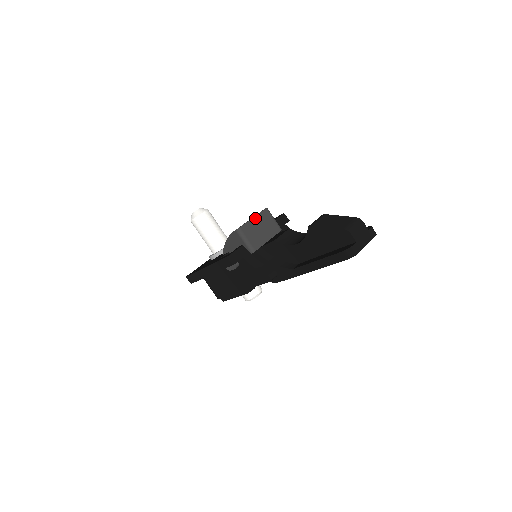
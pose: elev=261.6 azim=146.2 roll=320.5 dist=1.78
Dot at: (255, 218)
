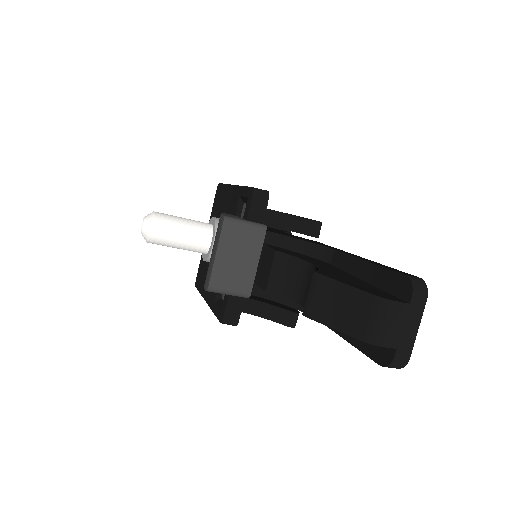
Dot at: (219, 253)
